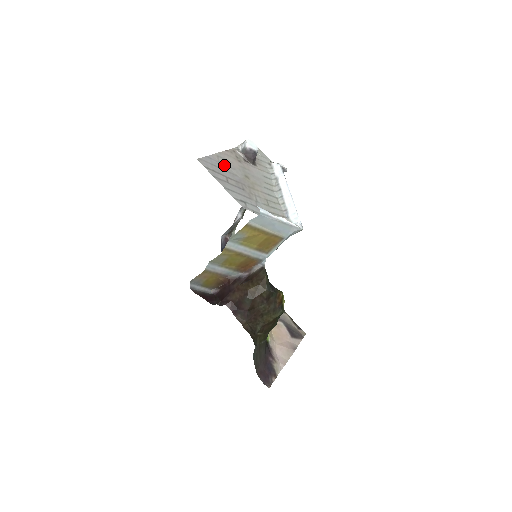
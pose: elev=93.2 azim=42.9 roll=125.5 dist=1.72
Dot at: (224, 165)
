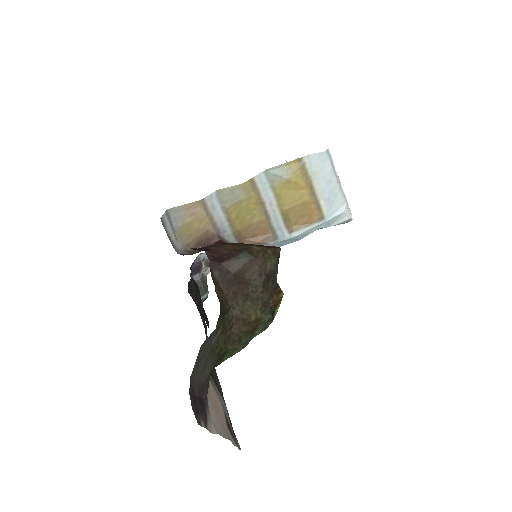
Dot at: occluded
